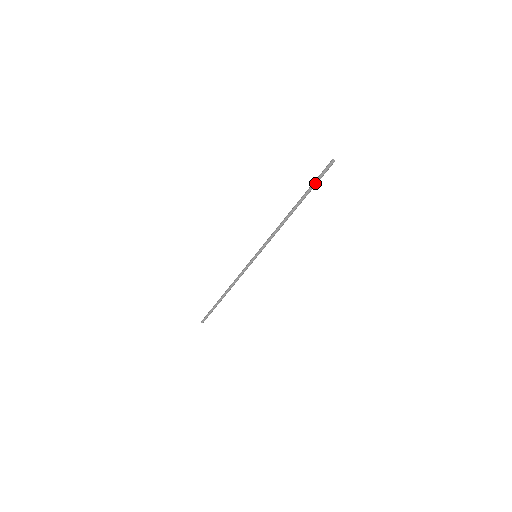
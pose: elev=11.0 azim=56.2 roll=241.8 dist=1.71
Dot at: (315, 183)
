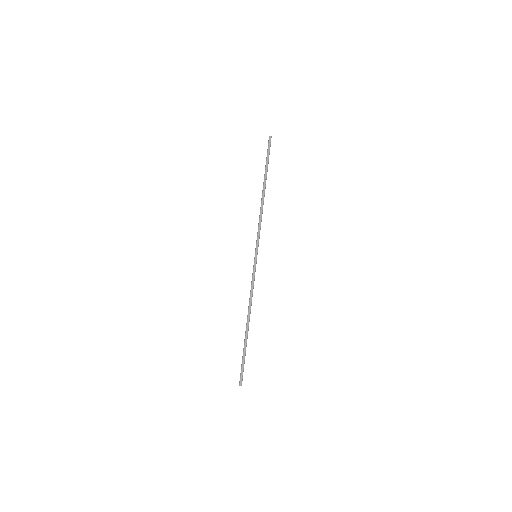
Dot at: (268, 159)
